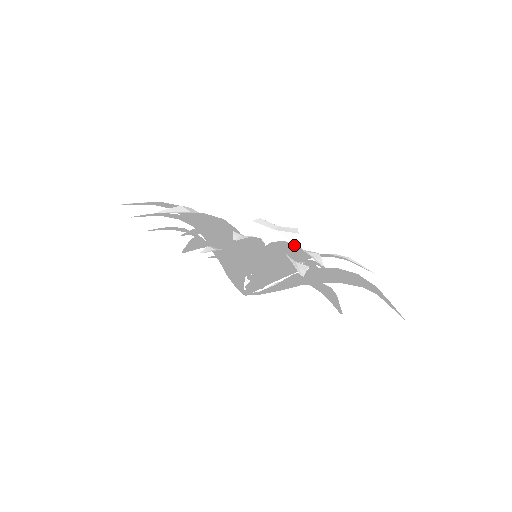
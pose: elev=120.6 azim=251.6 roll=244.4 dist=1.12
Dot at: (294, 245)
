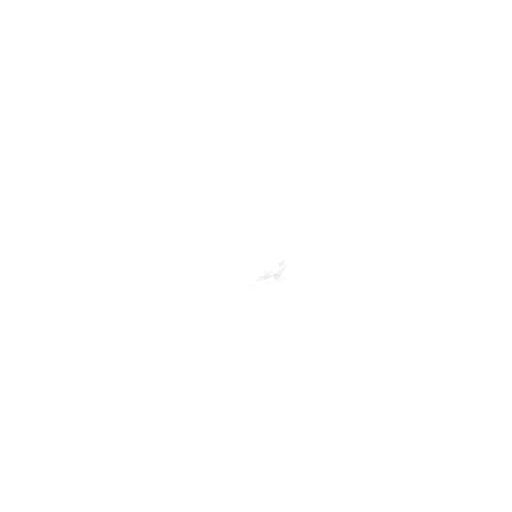
Dot at: (309, 301)
